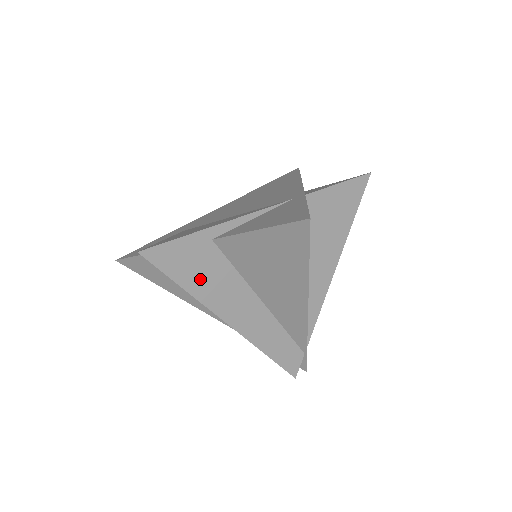
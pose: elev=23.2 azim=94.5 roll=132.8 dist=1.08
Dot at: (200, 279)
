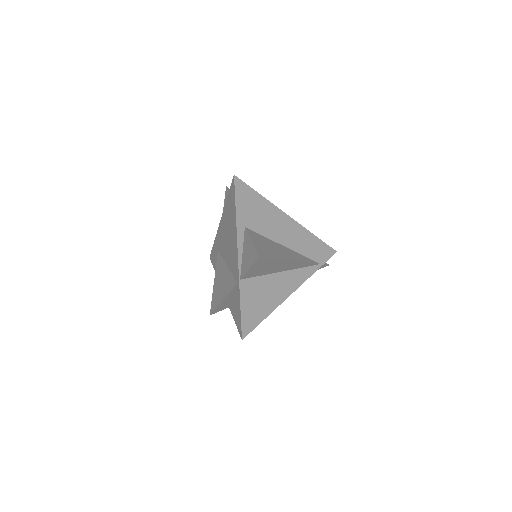
Dot at: occluded
